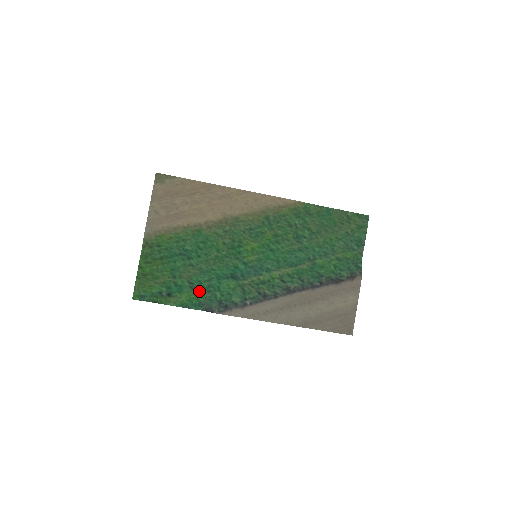
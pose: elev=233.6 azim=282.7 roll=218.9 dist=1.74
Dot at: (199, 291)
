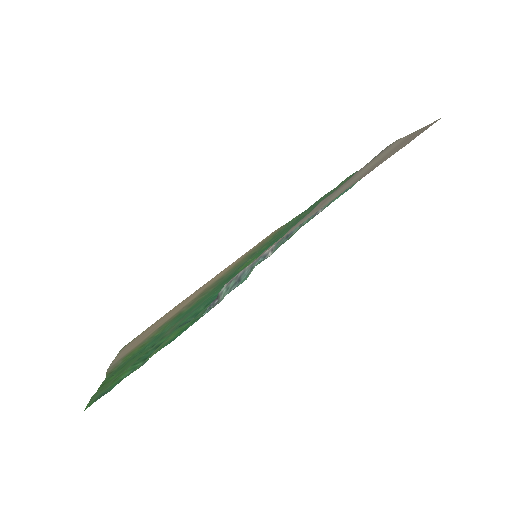
Dot at: (194, 318)
